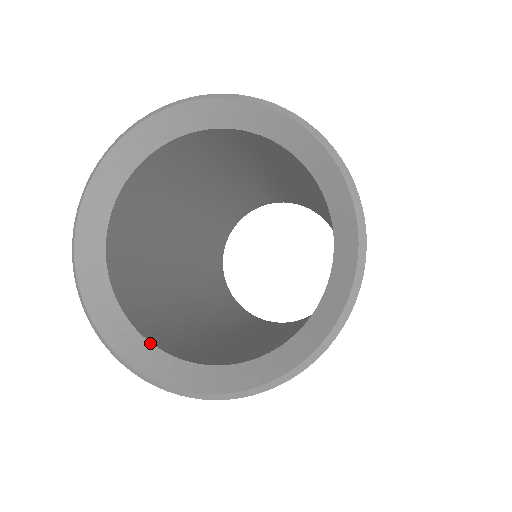
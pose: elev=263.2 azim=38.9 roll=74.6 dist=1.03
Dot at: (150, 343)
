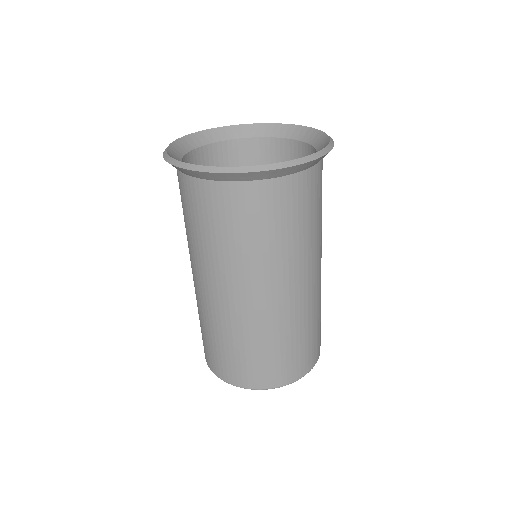
Dot at: occluded
